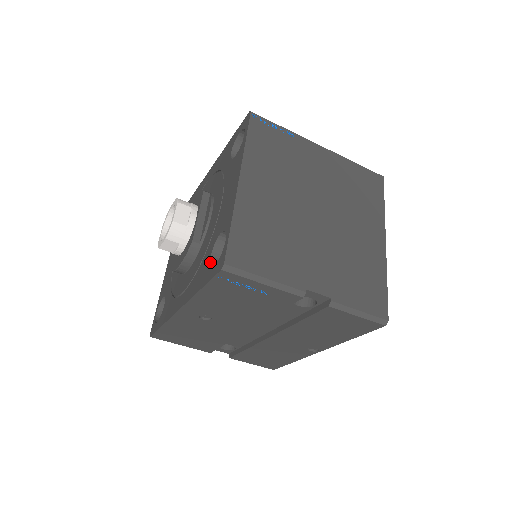
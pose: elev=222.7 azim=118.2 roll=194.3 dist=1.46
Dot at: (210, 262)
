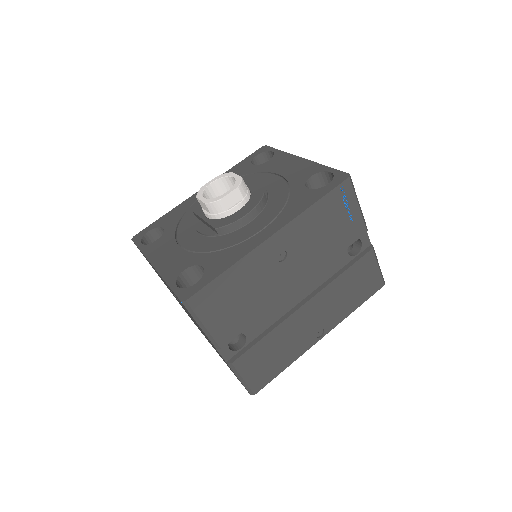
Dot at: (313, 189)
